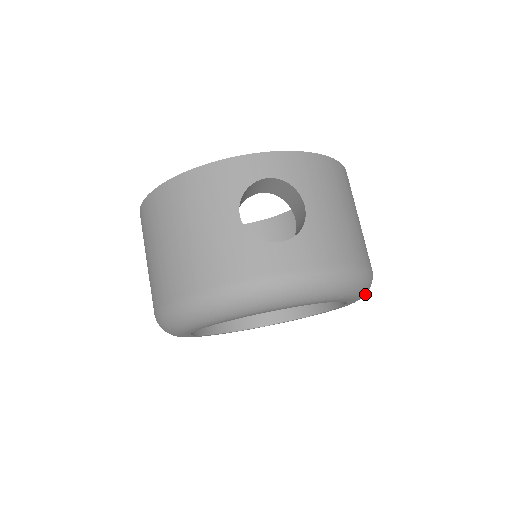
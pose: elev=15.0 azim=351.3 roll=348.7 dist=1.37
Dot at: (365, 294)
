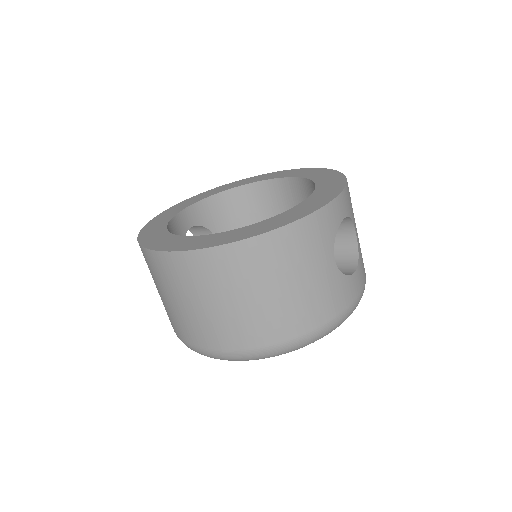
Dot at: occluded
